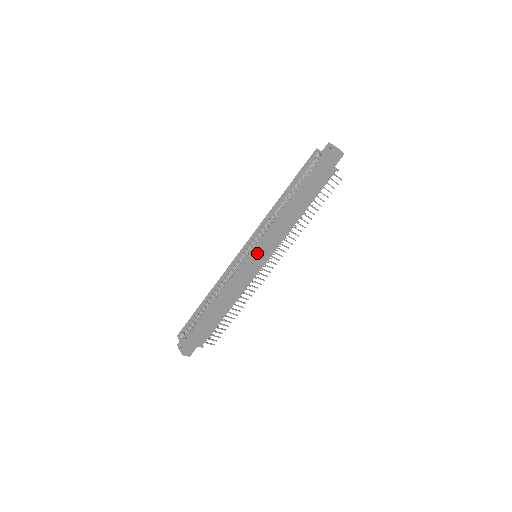
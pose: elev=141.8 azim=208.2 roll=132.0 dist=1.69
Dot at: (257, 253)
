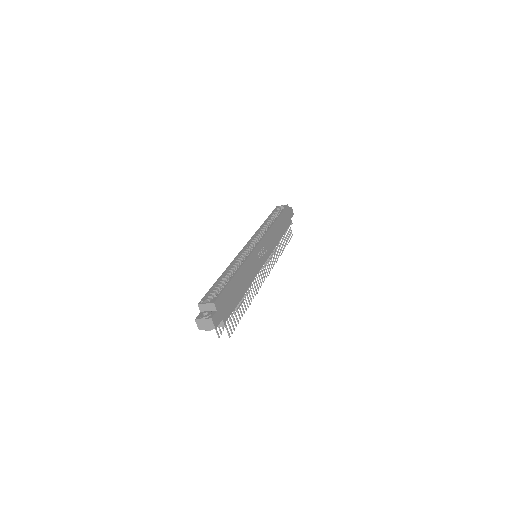
Dot at: (262, 245)
